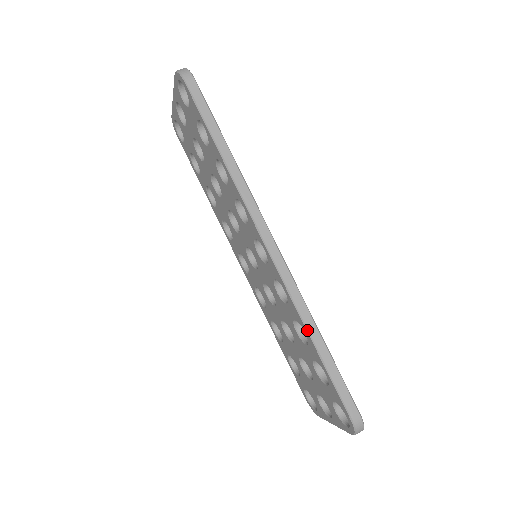
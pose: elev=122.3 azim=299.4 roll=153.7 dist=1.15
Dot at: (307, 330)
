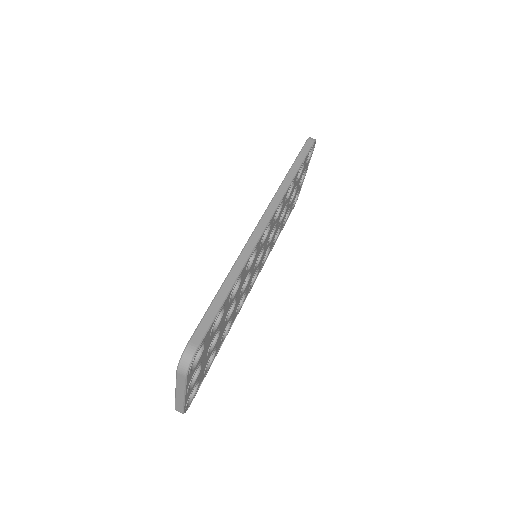
Dot at: (230, 271)
